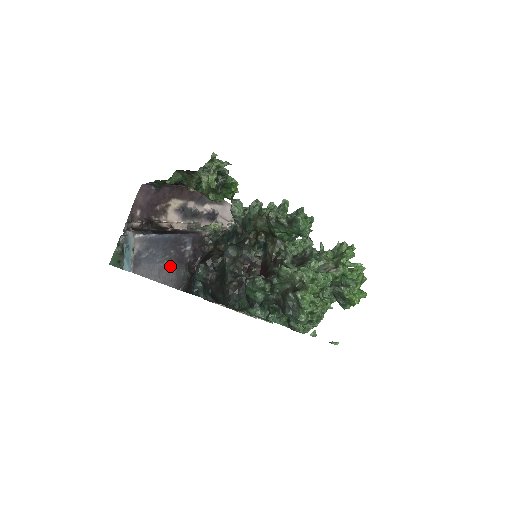
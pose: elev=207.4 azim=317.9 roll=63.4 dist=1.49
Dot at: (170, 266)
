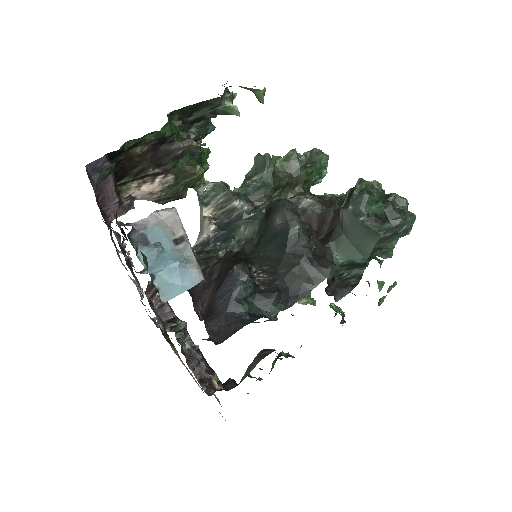
Dot at: occluded
